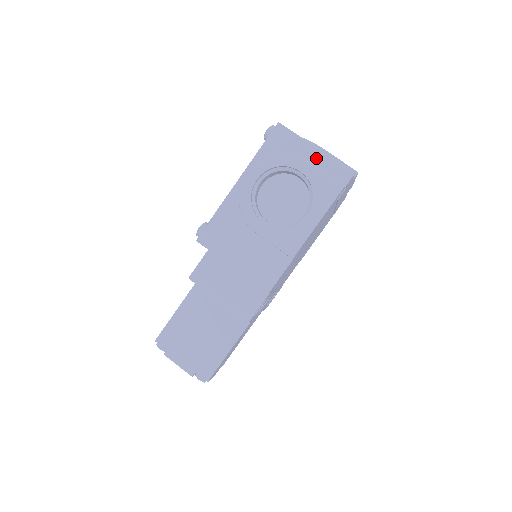
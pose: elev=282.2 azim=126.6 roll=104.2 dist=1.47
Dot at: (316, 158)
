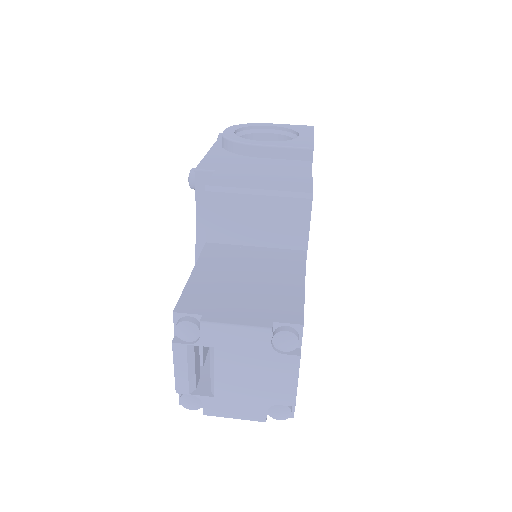
Dot at: occluded
